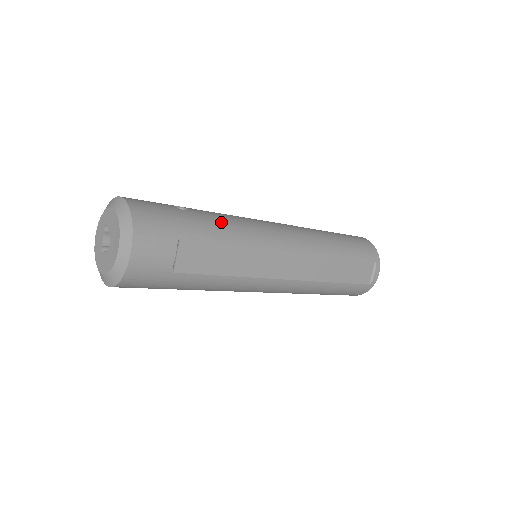
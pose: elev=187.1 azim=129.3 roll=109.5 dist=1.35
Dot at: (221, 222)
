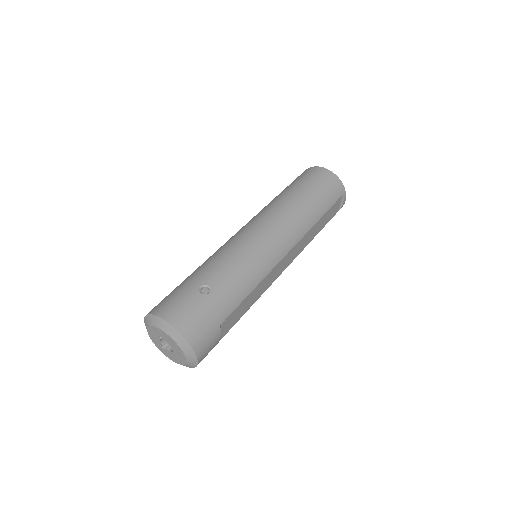
Dot at: (237, 281)
